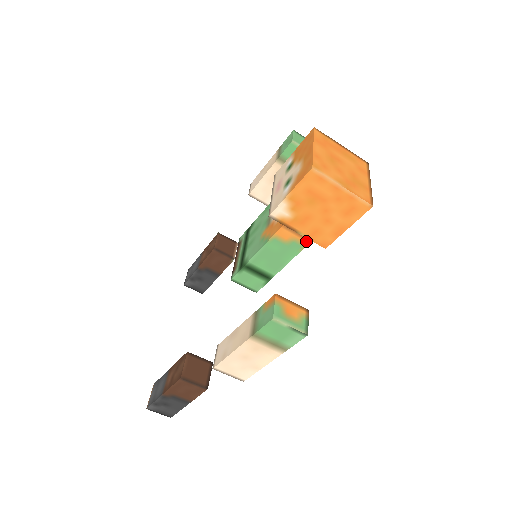
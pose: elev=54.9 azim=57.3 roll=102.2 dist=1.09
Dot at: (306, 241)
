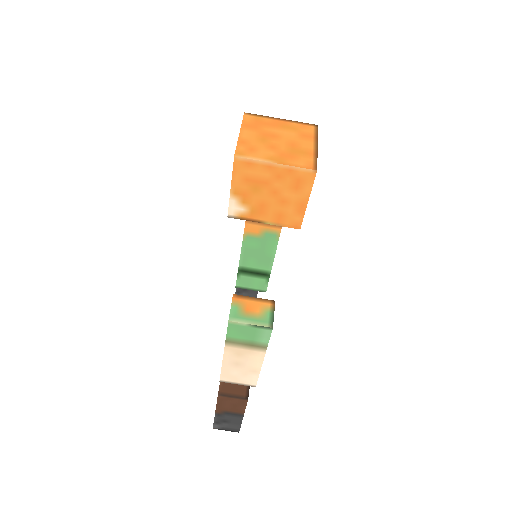
Dot at: (277, 228)
